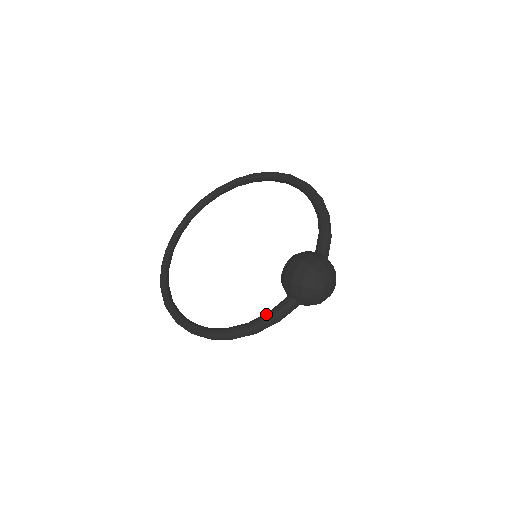
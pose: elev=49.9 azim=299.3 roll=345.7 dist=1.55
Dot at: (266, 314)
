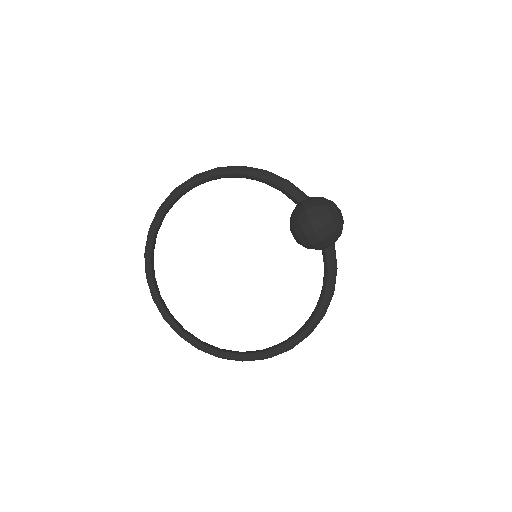
Dot at: (326, 277)
